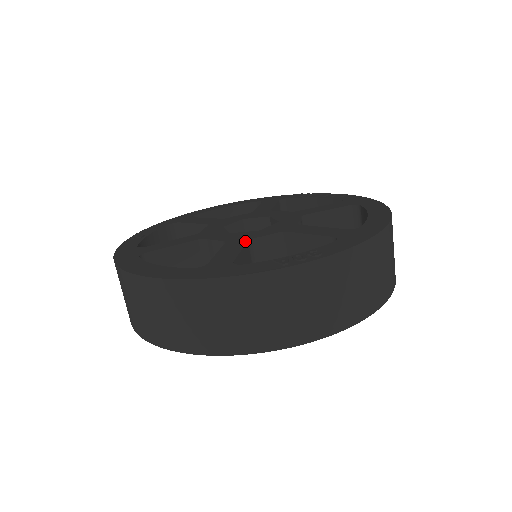
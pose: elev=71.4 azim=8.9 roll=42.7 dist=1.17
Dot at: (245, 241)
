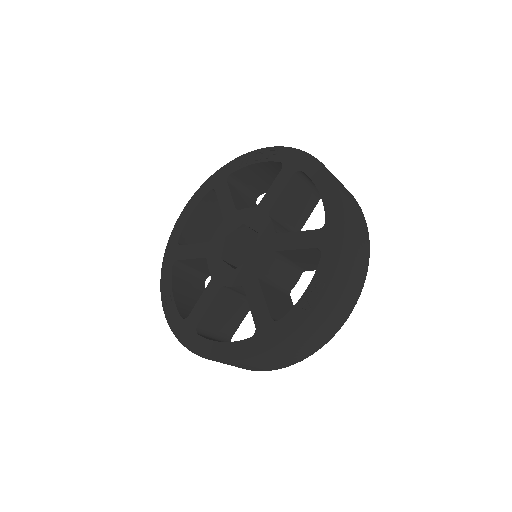
Dot at: (257, 281)
